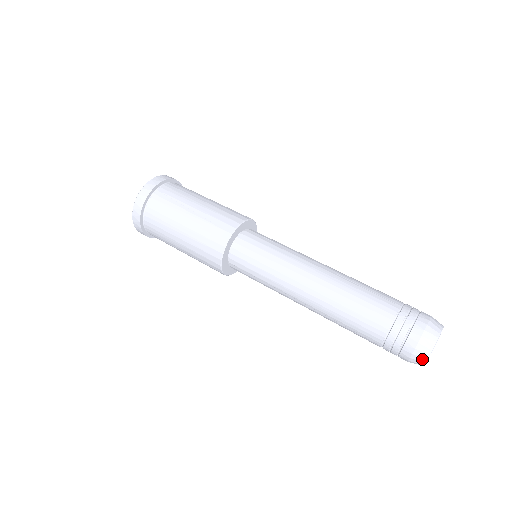
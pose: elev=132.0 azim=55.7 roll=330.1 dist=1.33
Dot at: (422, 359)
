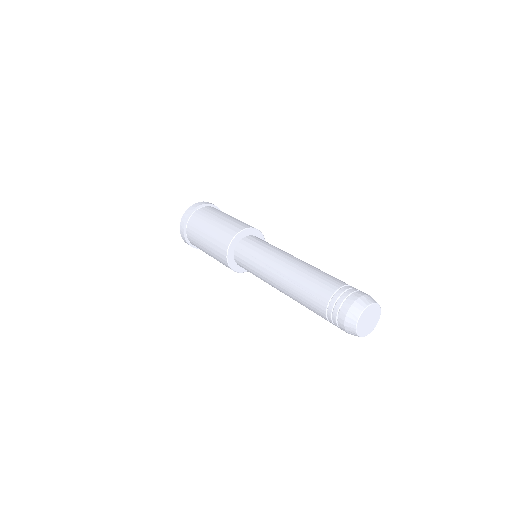
Dot at: (358, 312)
